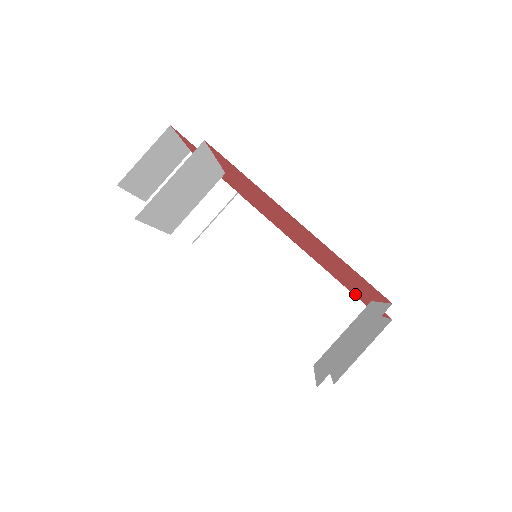
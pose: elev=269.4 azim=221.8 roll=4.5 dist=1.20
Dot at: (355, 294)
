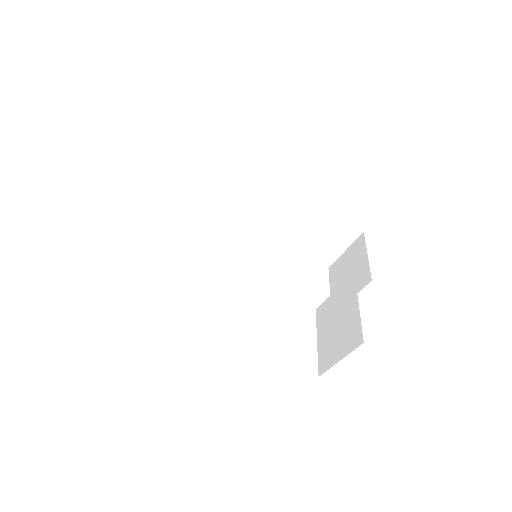
Dot at: occluded
